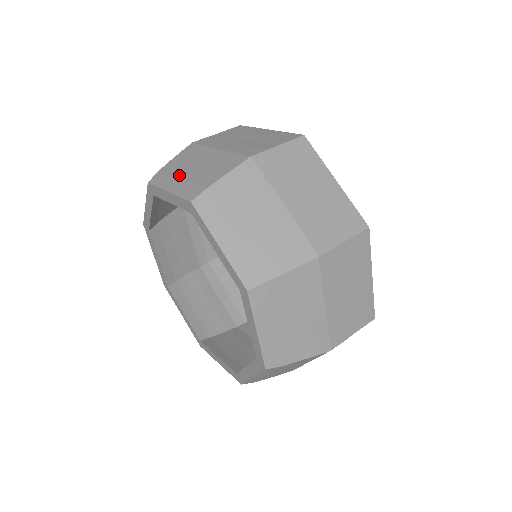
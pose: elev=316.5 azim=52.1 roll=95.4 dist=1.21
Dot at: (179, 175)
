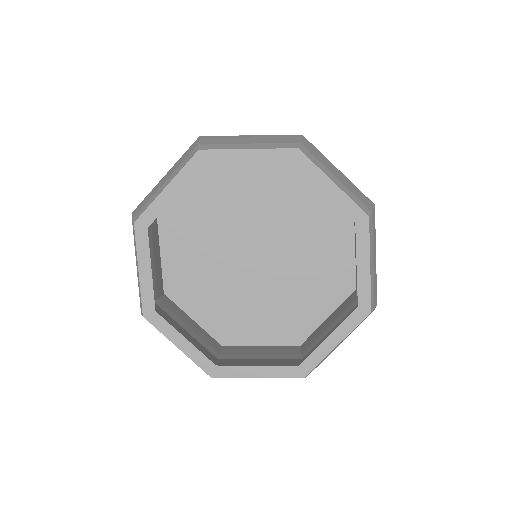
Dot at: (159, 187)
